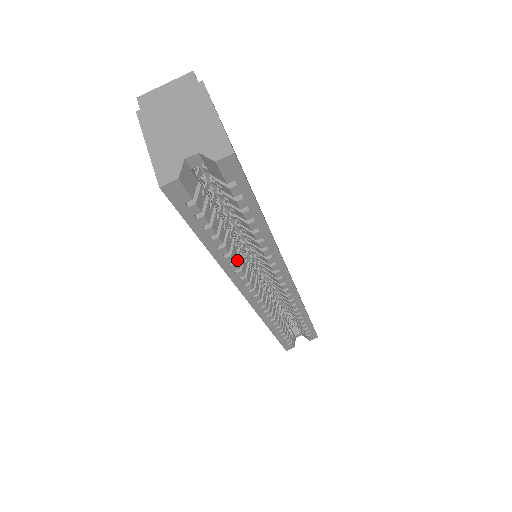
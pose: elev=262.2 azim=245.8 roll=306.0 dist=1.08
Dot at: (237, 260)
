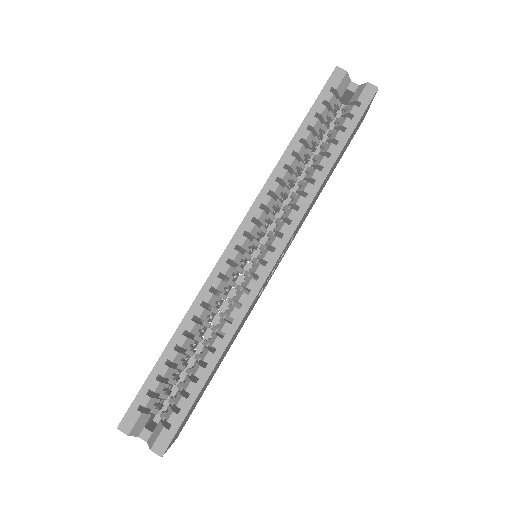
Dot at: occluded
